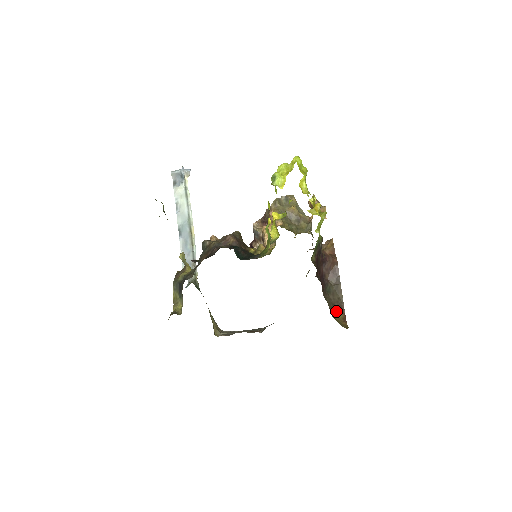
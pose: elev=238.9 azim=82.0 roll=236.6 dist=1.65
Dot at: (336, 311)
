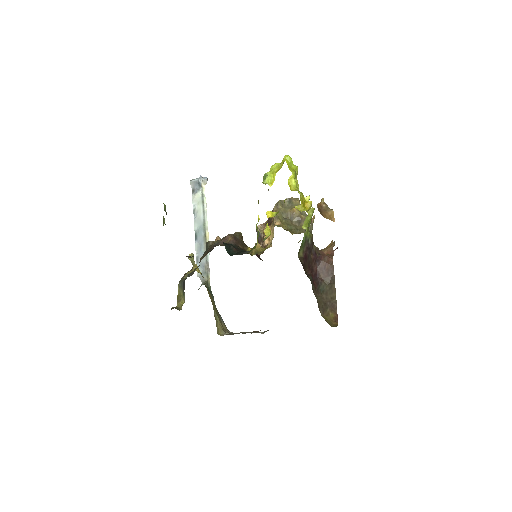
Dot at: (327, 310)
